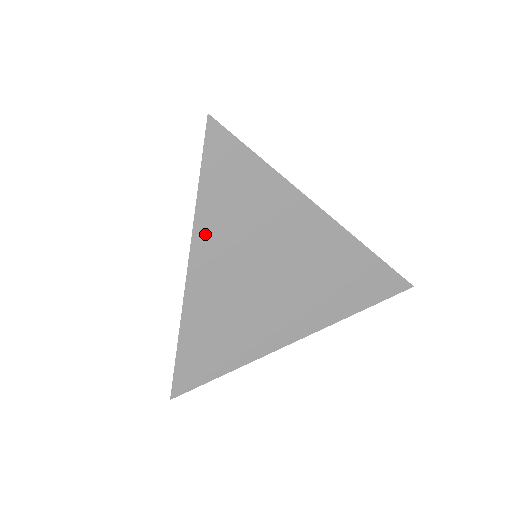
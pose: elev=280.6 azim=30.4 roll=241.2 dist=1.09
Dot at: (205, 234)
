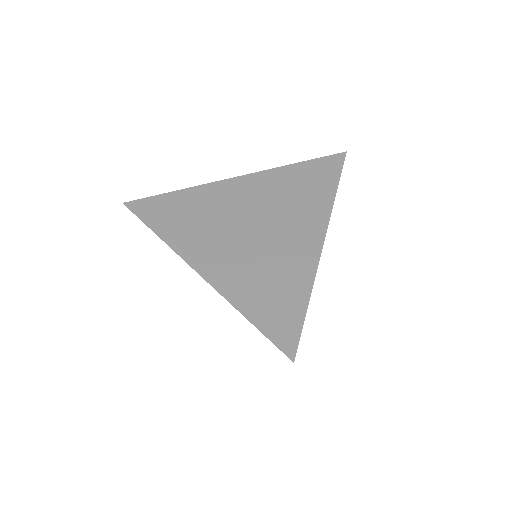
Dot at: (182, 245)
